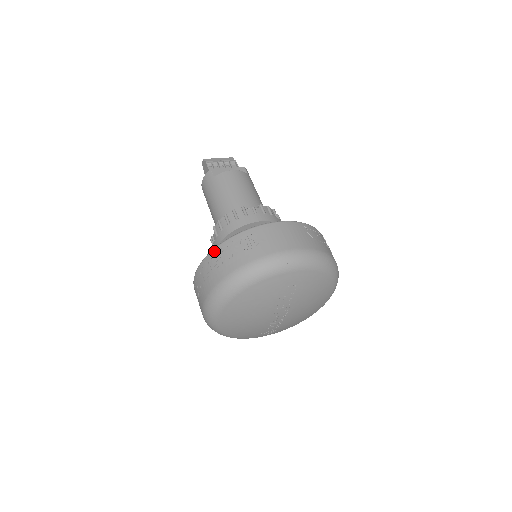
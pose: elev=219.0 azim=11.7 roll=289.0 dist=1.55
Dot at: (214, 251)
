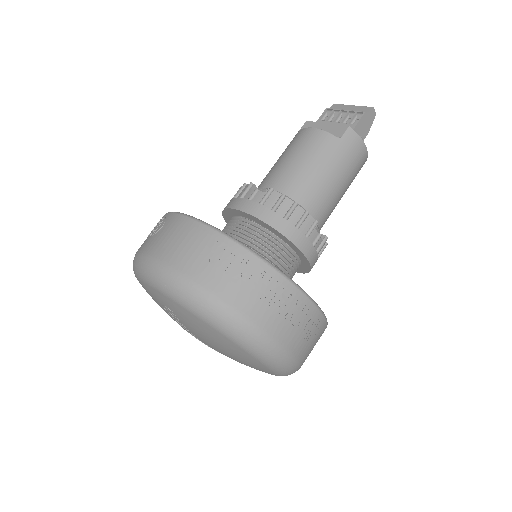
Dot at: occluded
